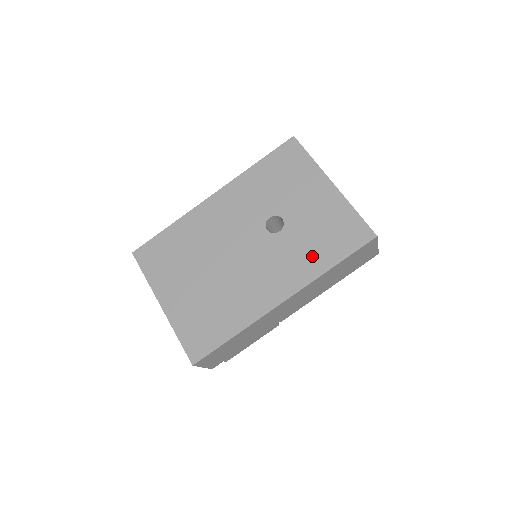
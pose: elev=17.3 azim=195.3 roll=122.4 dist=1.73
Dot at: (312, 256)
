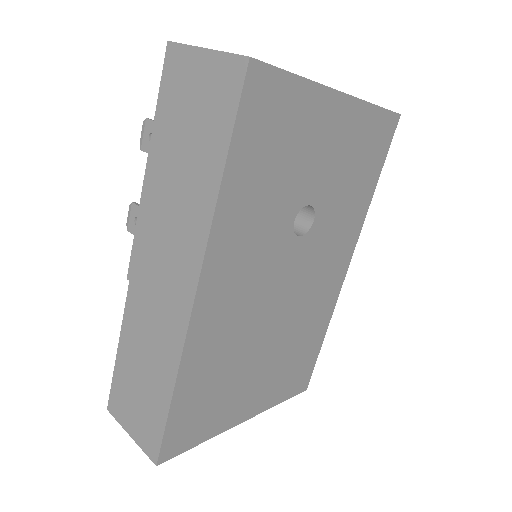
Dot at: (355, 204)
